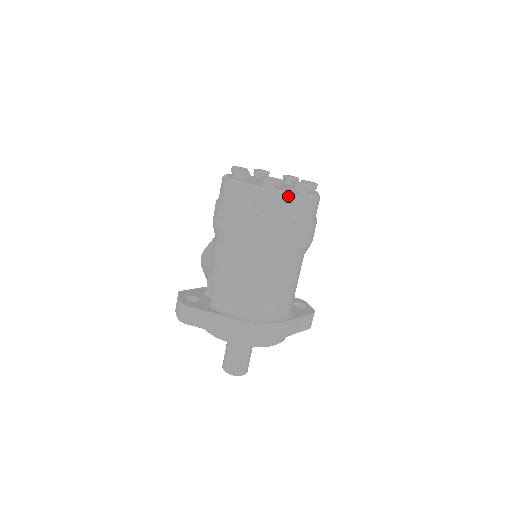
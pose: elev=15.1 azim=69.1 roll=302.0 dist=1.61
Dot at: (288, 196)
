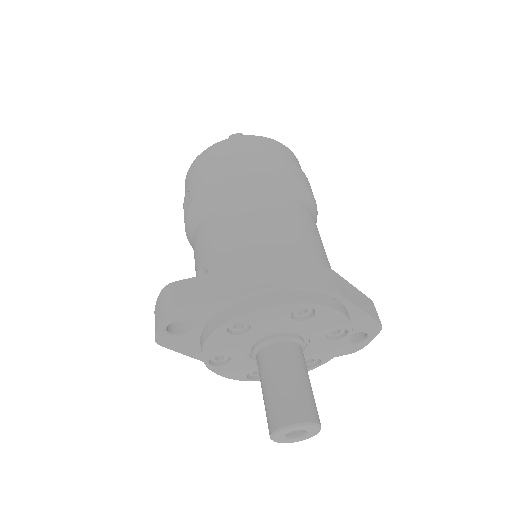
Dot at: (263, 138)
